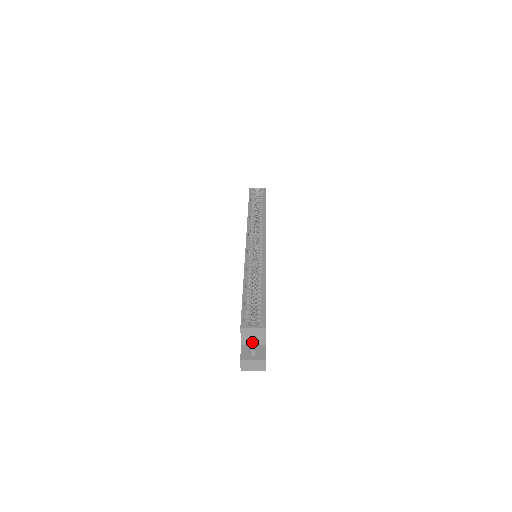
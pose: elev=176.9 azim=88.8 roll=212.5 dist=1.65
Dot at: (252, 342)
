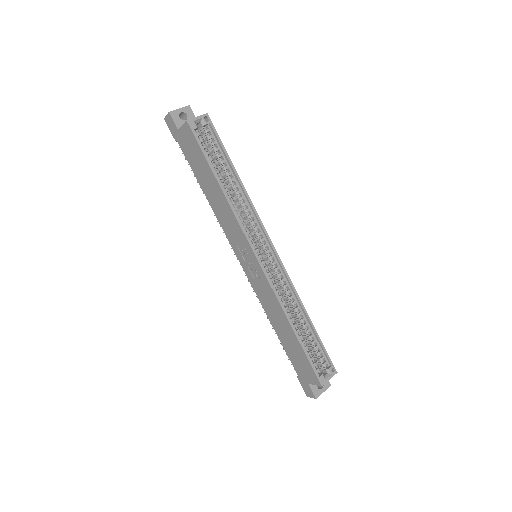
Dot at: occluded
